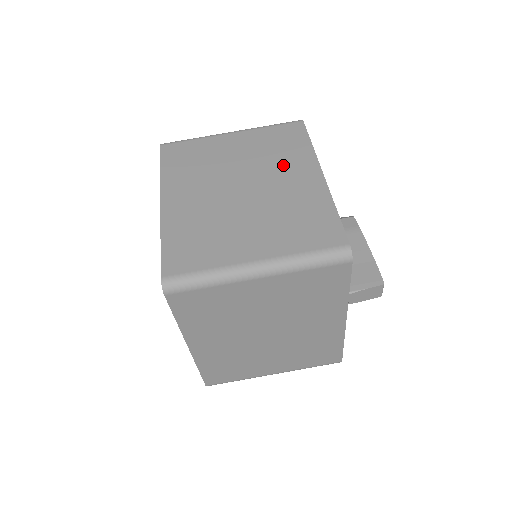
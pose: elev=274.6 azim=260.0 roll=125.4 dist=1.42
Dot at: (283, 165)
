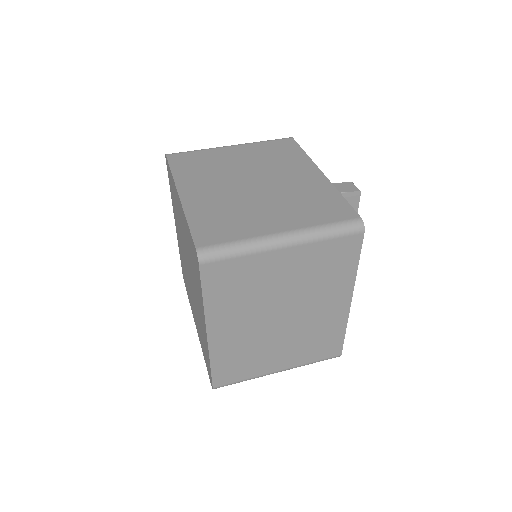
Dot at: occluded
